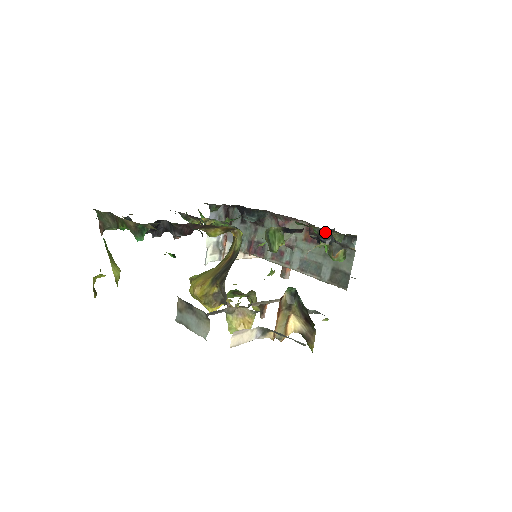
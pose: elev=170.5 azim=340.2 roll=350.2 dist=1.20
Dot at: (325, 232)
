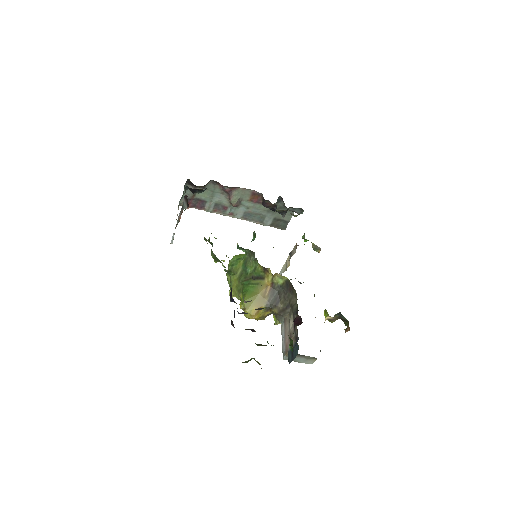
Dot at: (285, 211)
